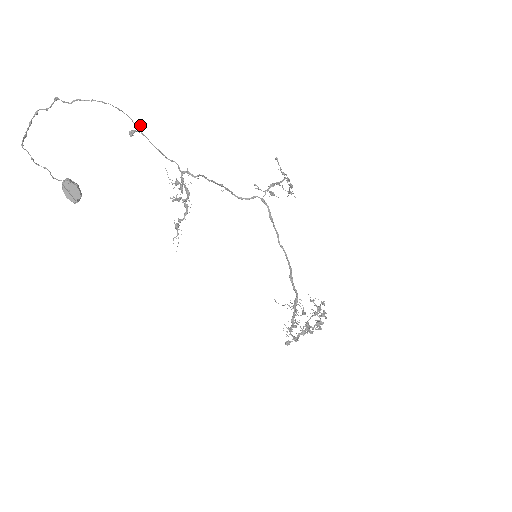
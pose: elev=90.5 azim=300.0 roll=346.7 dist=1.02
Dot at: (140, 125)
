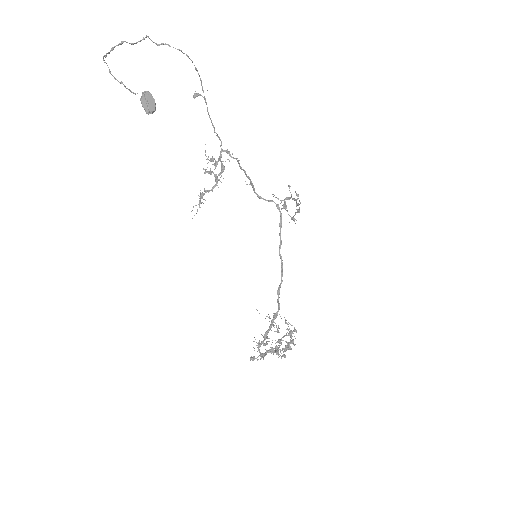
Dot at: (207, 90)
